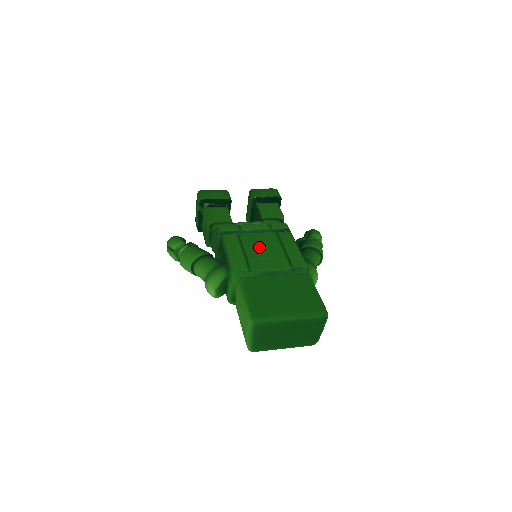
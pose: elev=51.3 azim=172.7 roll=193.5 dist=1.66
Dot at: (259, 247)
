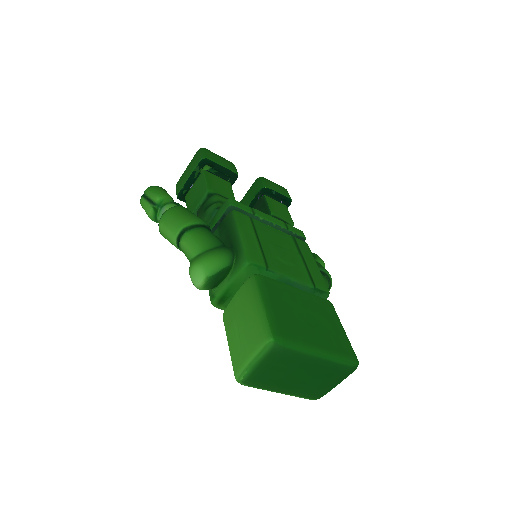
Dot at: (276, 245)
